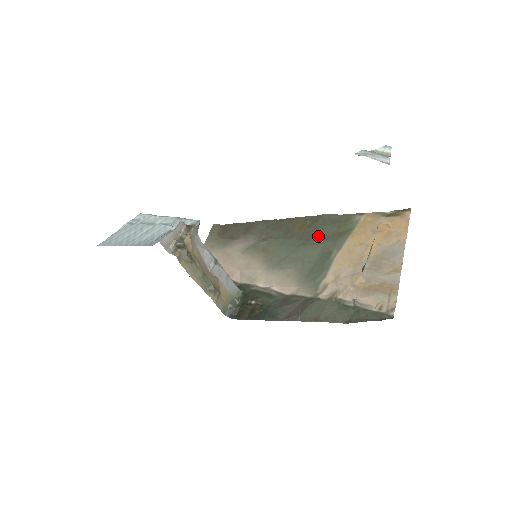
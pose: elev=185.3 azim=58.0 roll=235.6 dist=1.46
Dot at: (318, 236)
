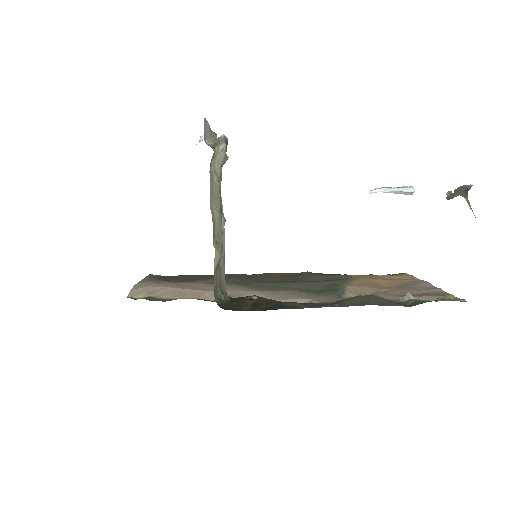
Dot at: (310, 280)
